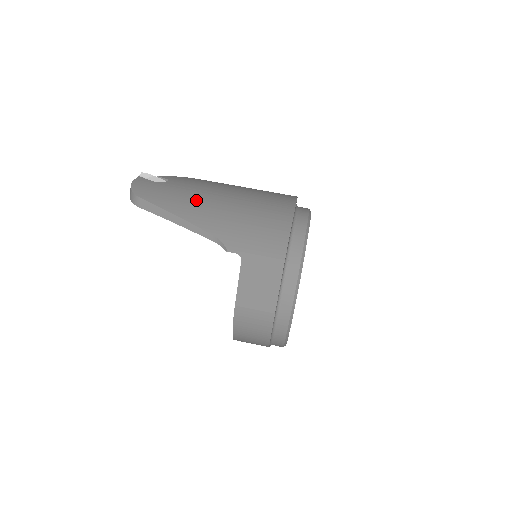
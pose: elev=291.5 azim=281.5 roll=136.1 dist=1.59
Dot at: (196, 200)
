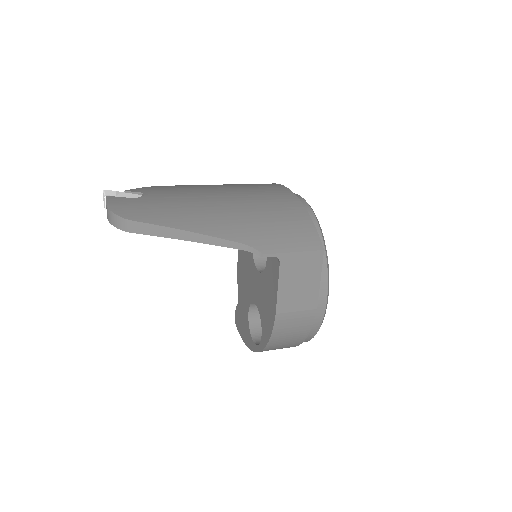
Dot at: (197, 209)
